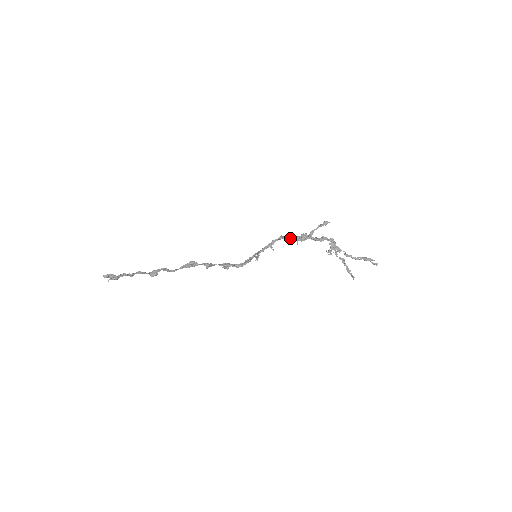
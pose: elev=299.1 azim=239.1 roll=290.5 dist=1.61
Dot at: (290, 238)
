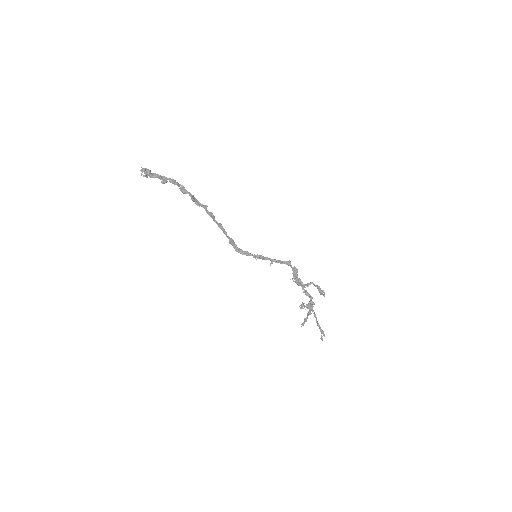
Dot at: (292, 270)
